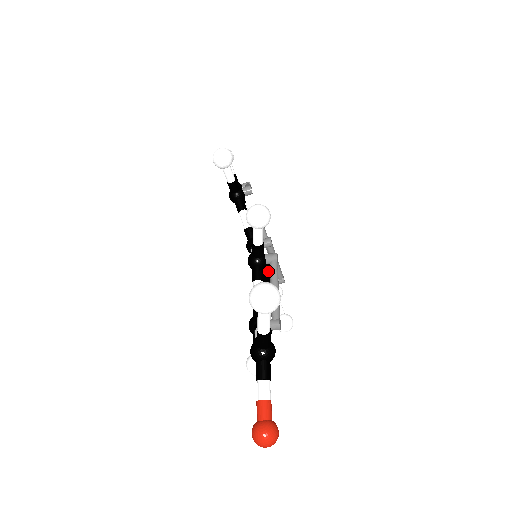
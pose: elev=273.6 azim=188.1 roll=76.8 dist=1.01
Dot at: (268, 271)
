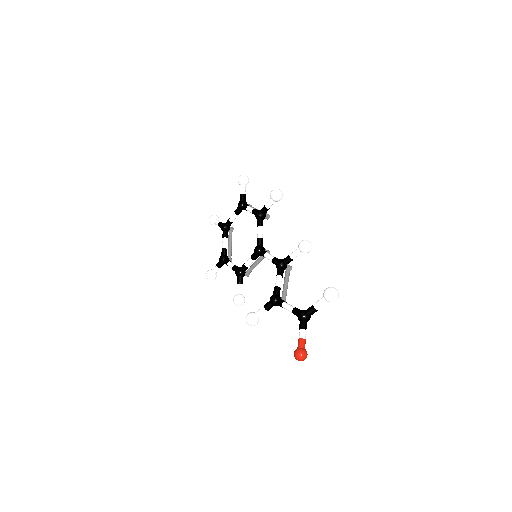
Dot at: occluded
